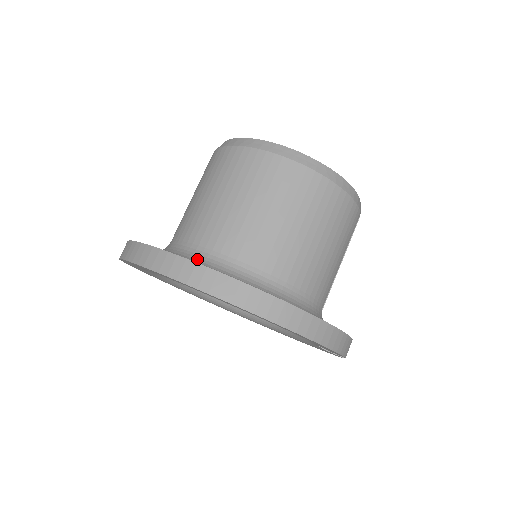
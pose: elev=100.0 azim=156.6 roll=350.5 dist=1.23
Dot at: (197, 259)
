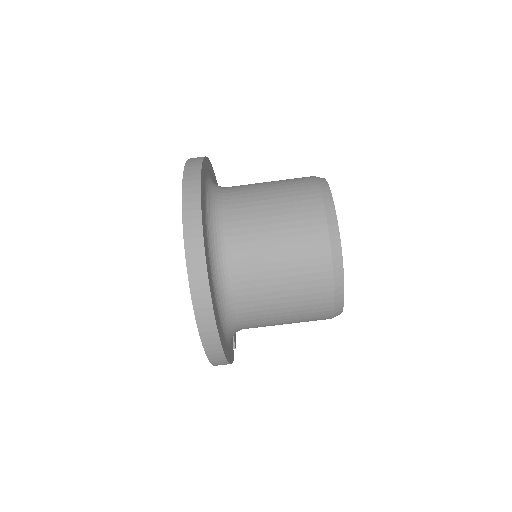
Dot at: (217, 254)
